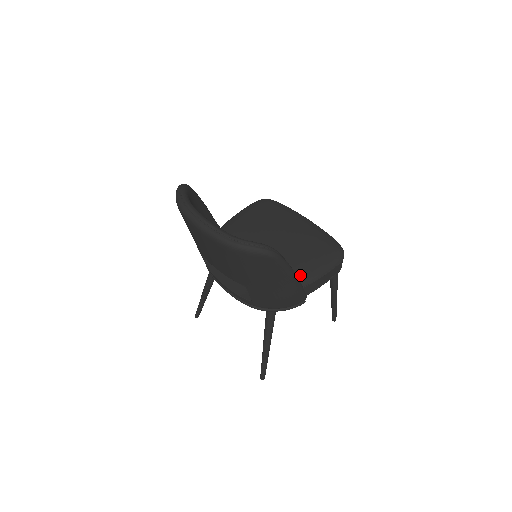
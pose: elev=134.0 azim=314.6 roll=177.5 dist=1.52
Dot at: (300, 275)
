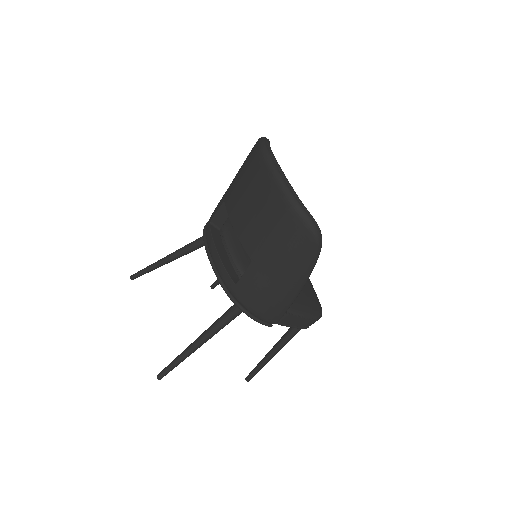
Dot at: occluded
